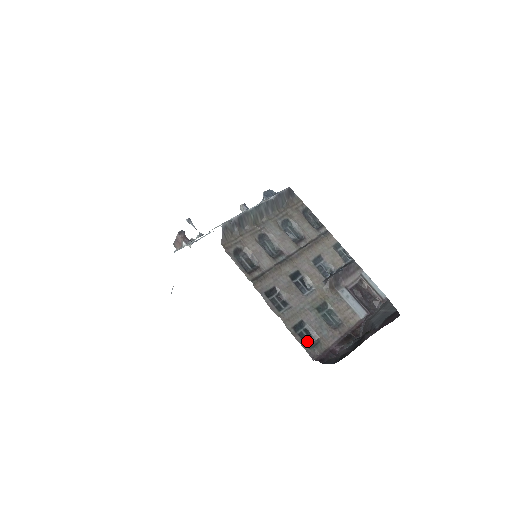
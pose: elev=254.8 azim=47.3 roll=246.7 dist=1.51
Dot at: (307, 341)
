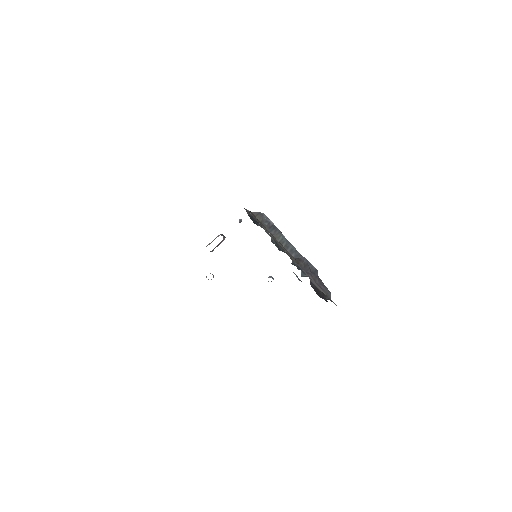
Dot at: (250, 217)
